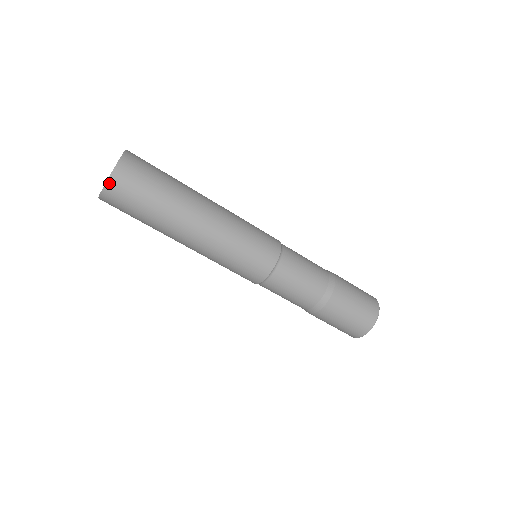
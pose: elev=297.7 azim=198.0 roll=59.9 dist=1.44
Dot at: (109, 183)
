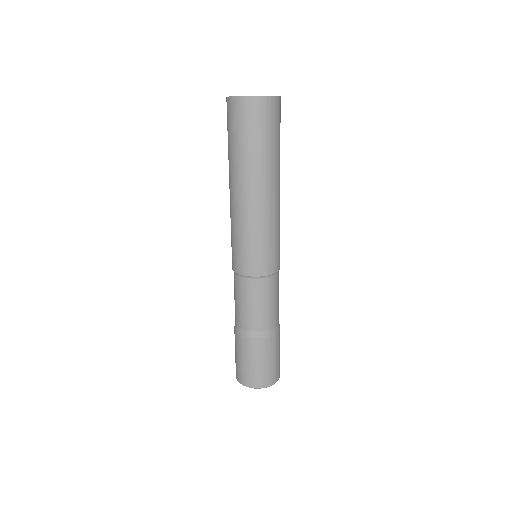
Dot at: (245, 99)
